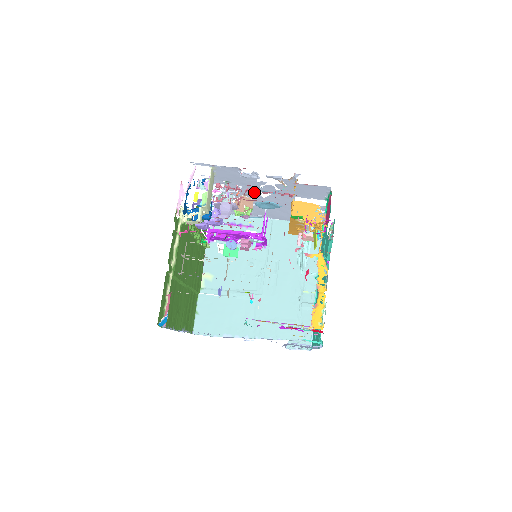
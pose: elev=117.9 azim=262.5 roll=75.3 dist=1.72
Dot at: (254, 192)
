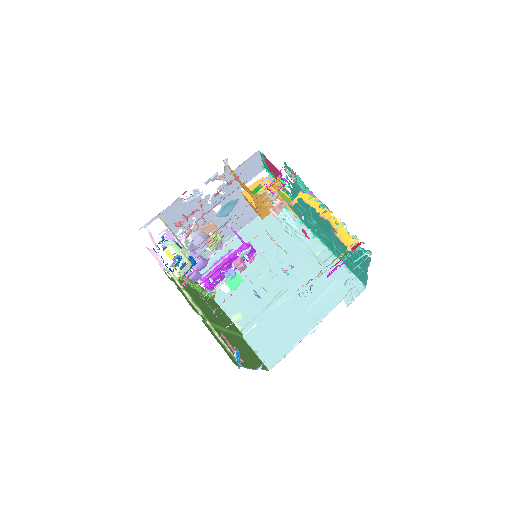
Dot at: (208, 214)
